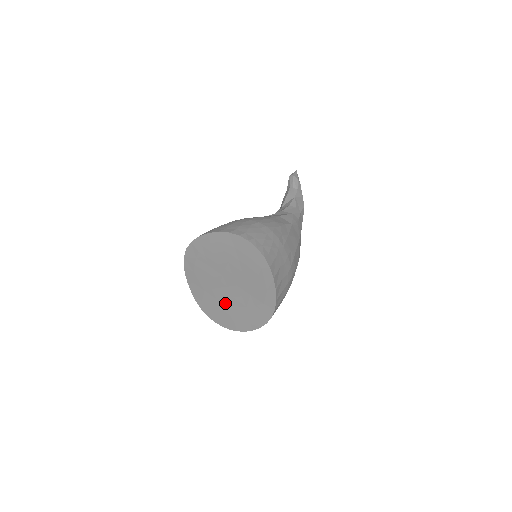
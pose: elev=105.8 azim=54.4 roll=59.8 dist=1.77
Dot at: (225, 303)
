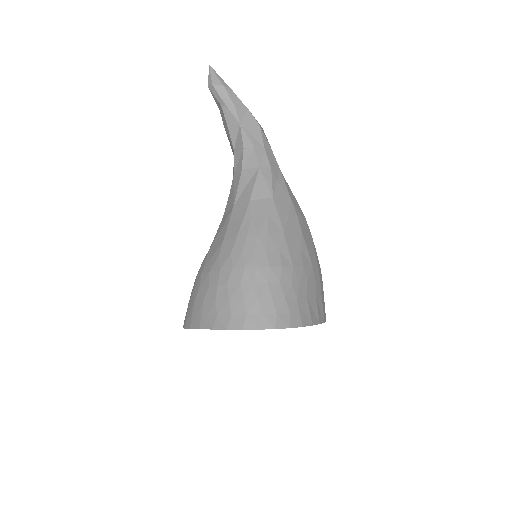
Dot at: occluded
